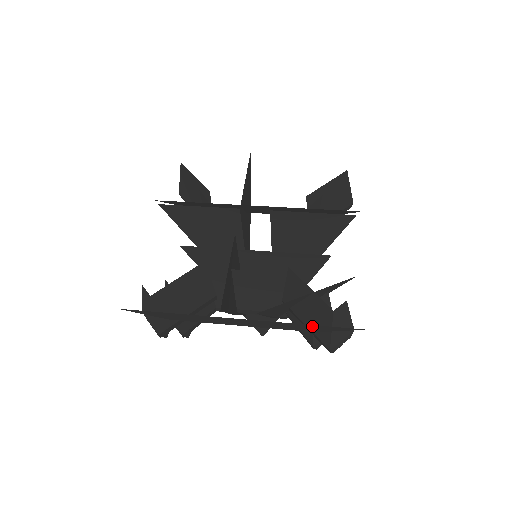
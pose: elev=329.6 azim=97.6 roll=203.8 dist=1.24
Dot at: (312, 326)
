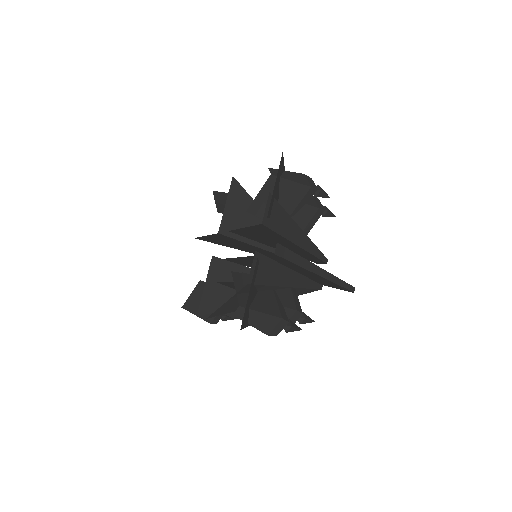
Dot at: occluded
